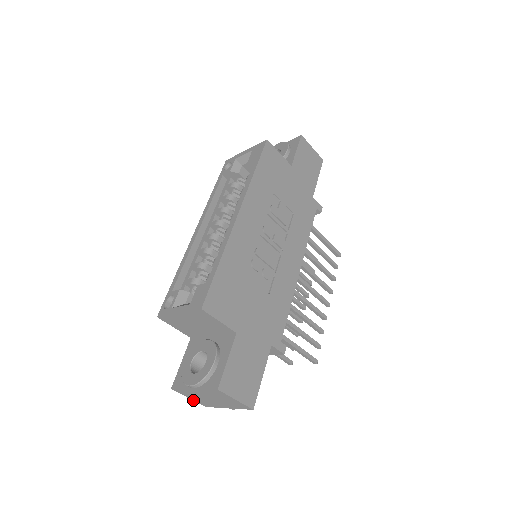
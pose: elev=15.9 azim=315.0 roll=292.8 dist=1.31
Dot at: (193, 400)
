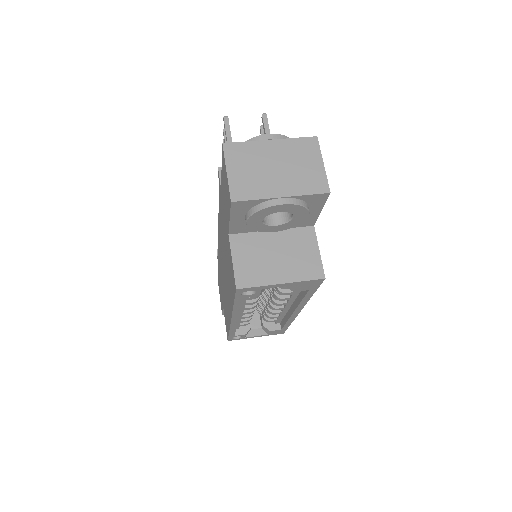
Dot at: occluded
